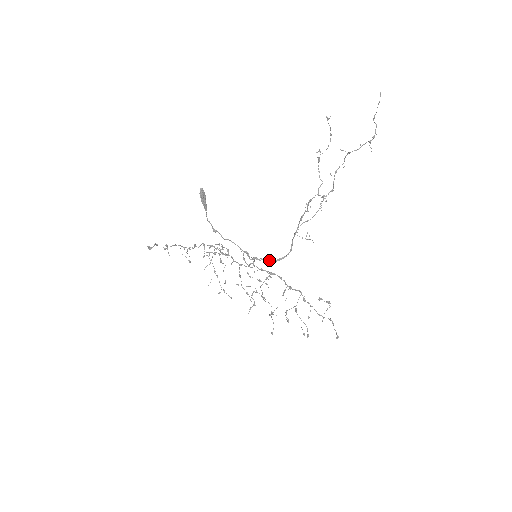
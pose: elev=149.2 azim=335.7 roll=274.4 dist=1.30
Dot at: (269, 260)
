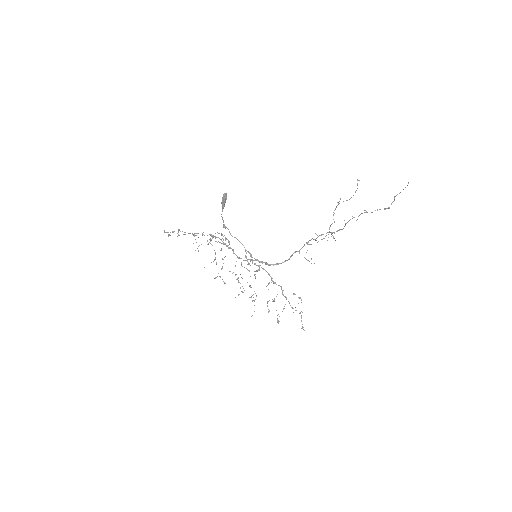
Dot at: (267, 263)
